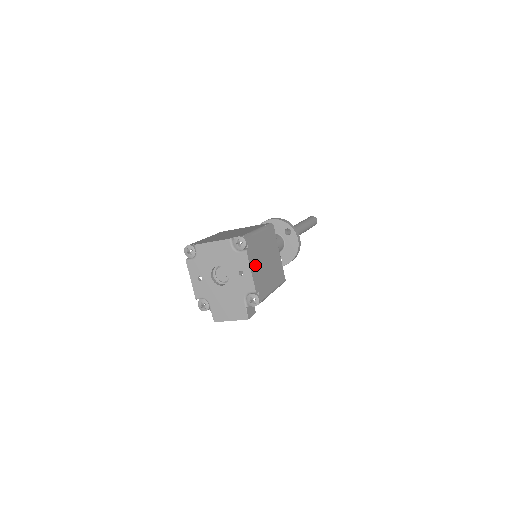
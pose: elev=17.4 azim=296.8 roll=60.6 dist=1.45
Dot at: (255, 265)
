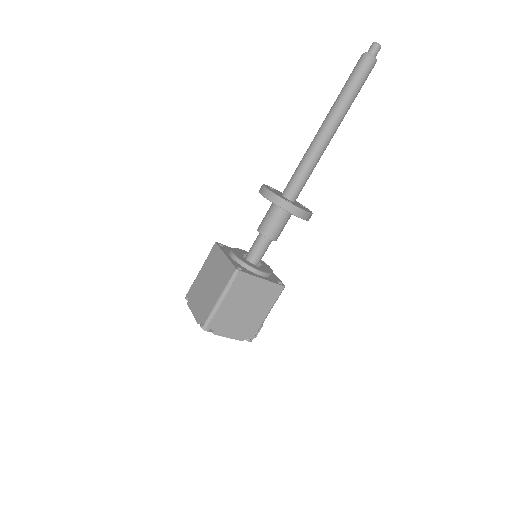
Dot at: (231, 329)
